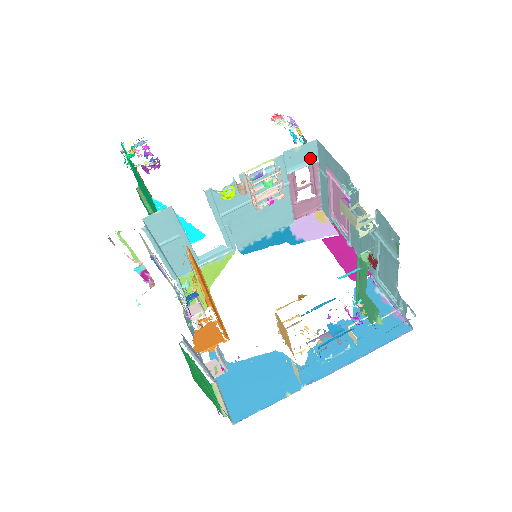
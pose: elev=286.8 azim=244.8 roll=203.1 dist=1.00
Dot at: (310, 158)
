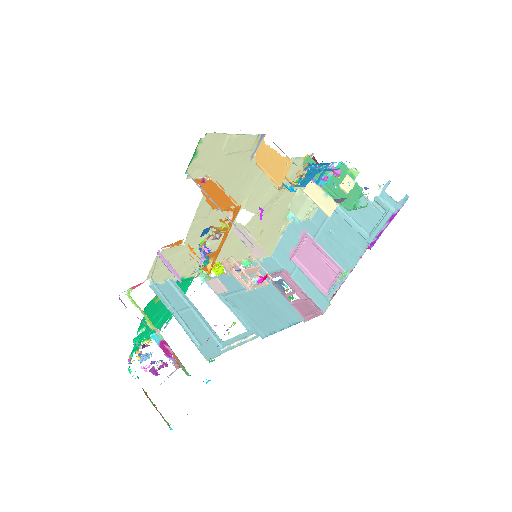
Dot at: (277, 268)
